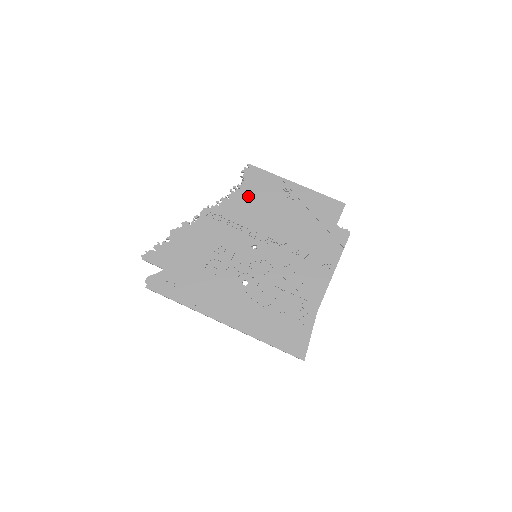
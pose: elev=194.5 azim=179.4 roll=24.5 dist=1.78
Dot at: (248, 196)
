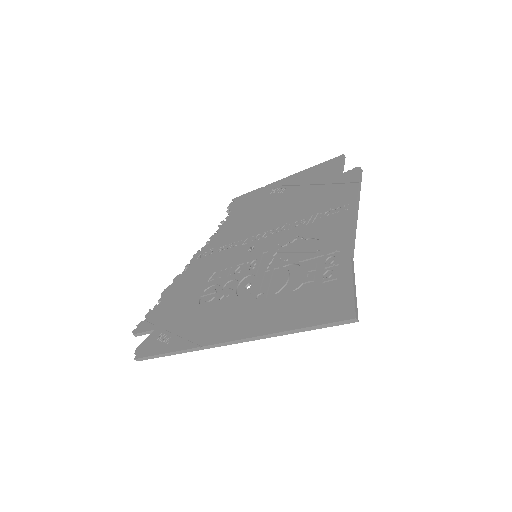
Dot at: (237, 218)
